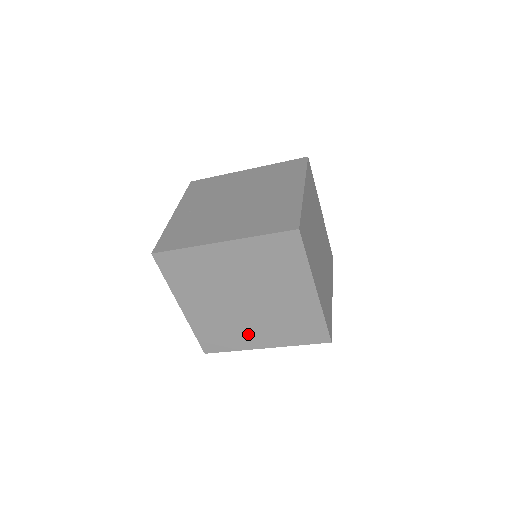
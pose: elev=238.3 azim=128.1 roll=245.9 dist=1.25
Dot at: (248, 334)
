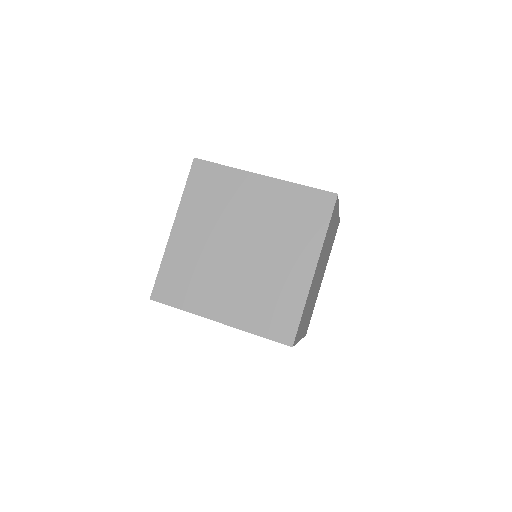
Dot at: (286, 276)
